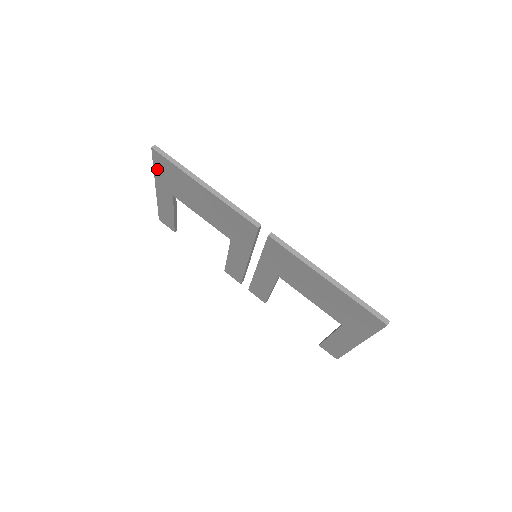
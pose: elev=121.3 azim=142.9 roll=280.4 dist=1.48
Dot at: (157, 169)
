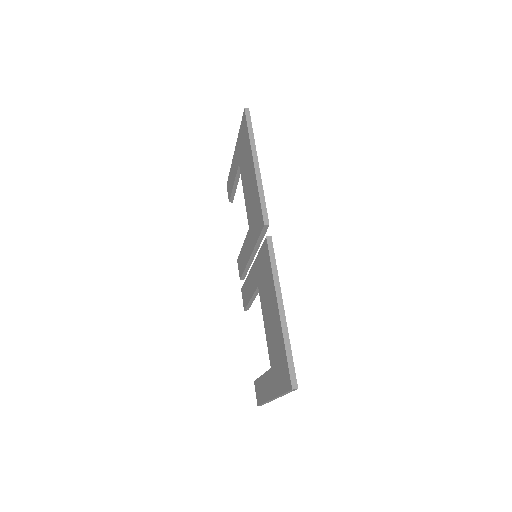
Dot at: (240, 132)
